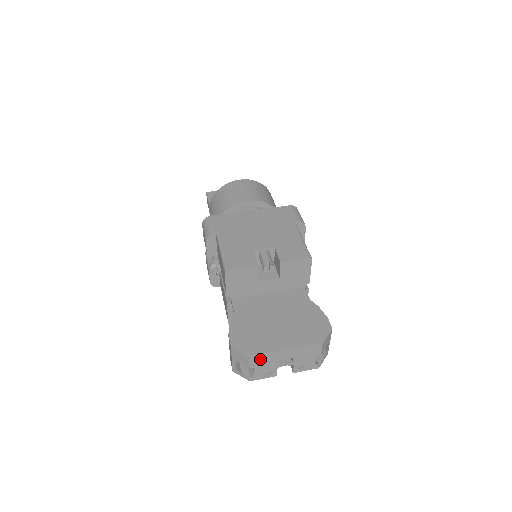
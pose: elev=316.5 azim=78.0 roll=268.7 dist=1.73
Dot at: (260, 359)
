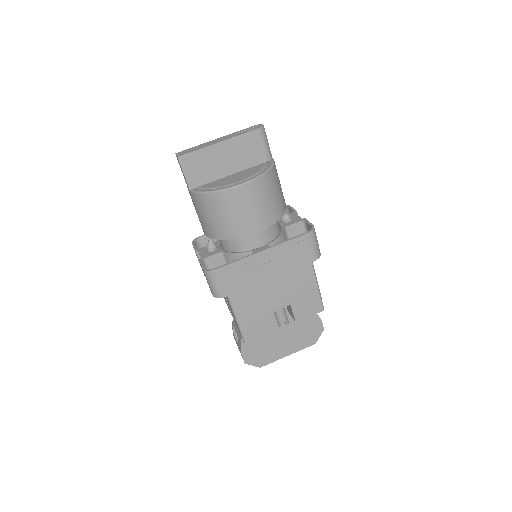
Dot at: occluded
